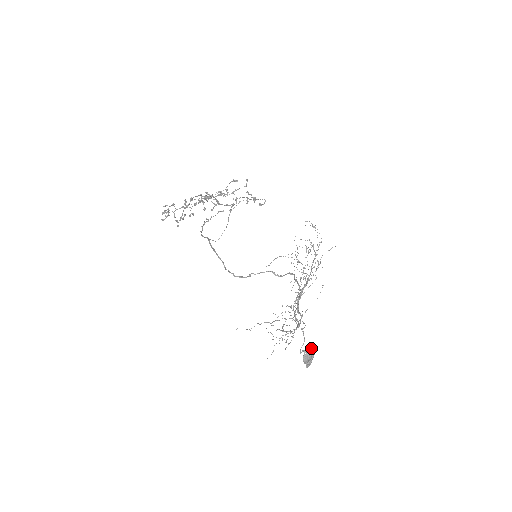
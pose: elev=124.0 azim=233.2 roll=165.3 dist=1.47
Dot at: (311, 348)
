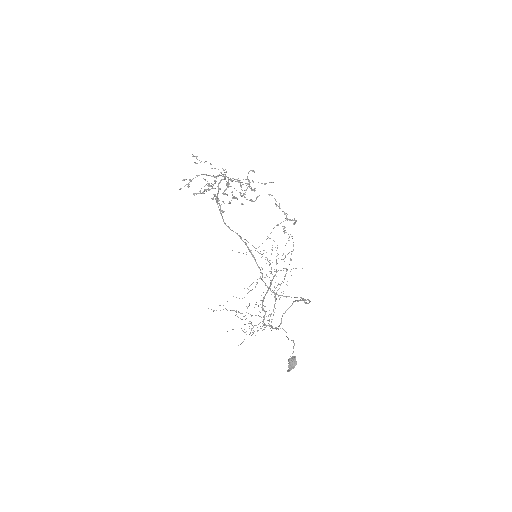
Dot at: (295, 358)
